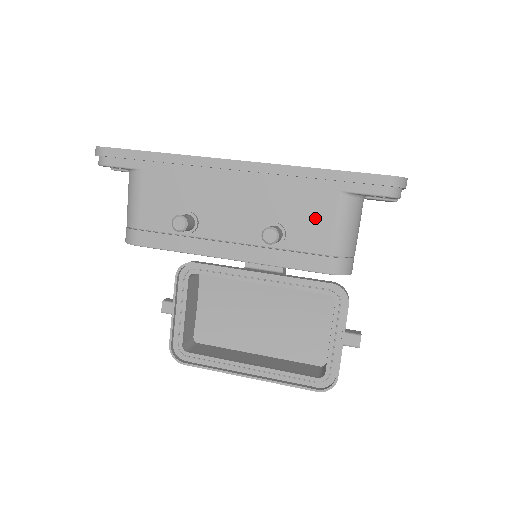
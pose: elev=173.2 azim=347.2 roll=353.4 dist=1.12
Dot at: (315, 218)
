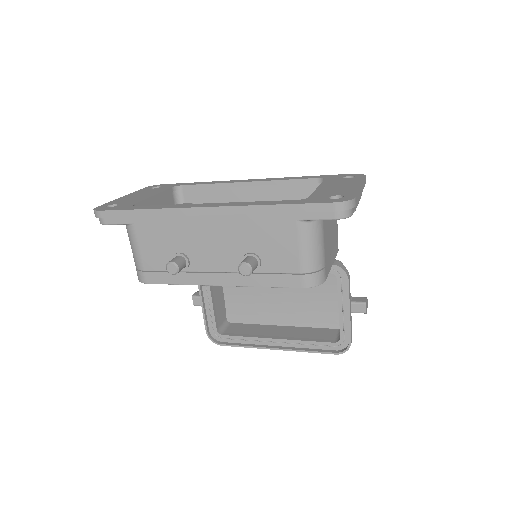
Dot at: (281, 245)
